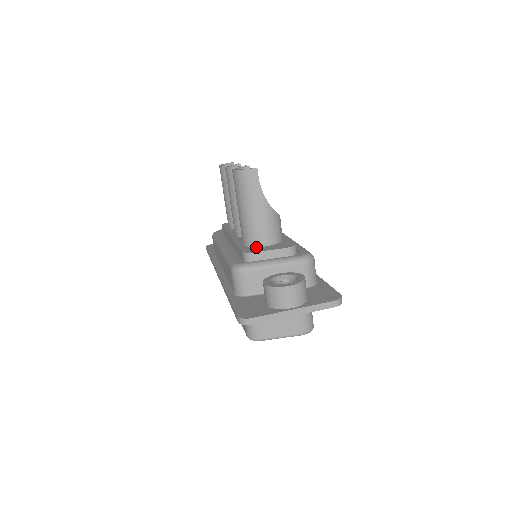
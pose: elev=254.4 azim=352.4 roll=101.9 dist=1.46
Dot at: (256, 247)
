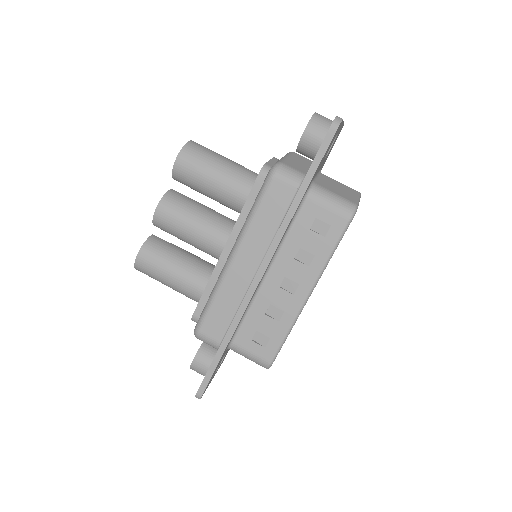
Dot at: occluded
